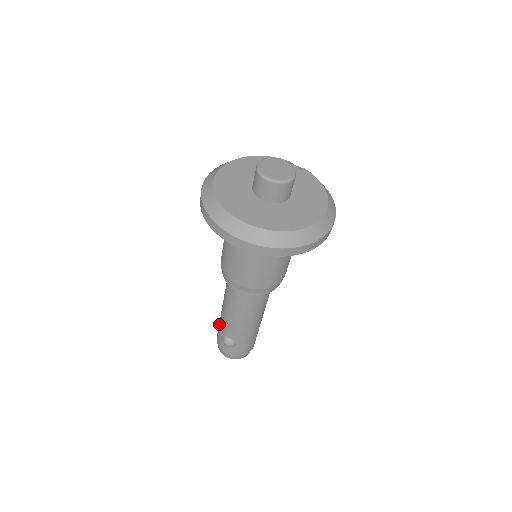
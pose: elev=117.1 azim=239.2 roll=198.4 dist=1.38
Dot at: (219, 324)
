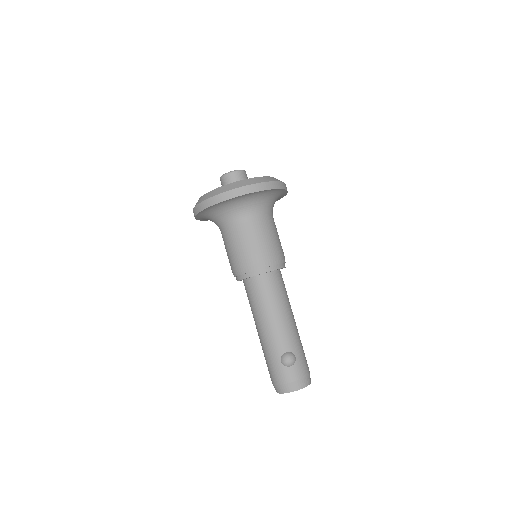
Dot at: (269, 357)
